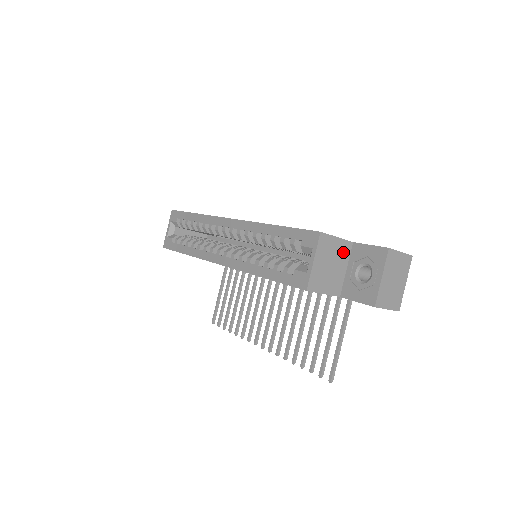
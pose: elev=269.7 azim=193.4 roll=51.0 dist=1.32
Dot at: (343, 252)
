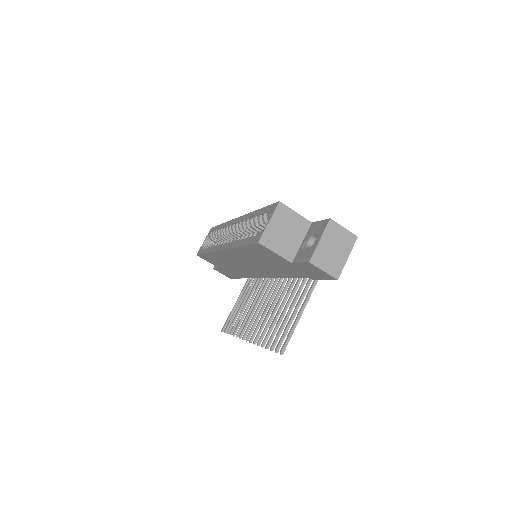
Dot at: (300, 227)
